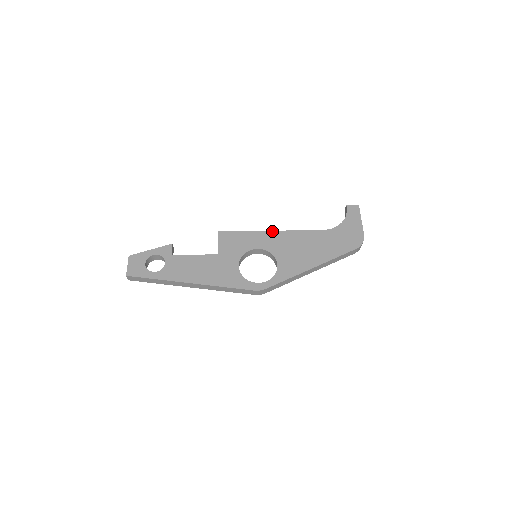
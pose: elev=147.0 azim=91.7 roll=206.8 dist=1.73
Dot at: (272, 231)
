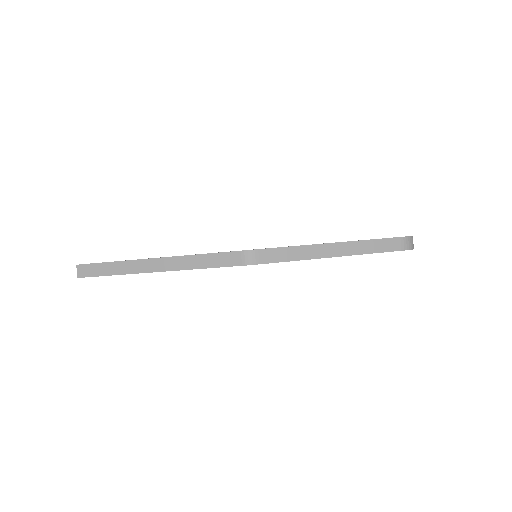
Dot at: occluded
